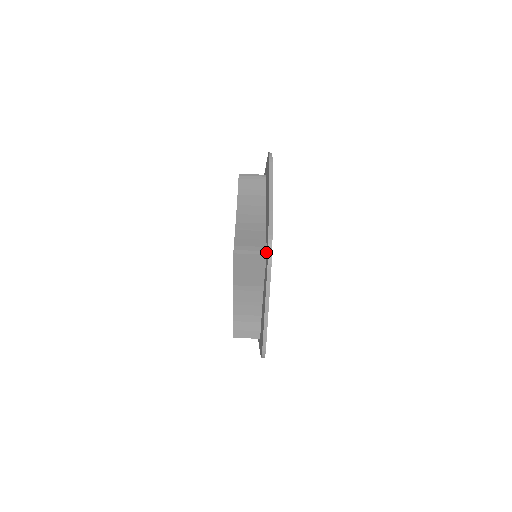
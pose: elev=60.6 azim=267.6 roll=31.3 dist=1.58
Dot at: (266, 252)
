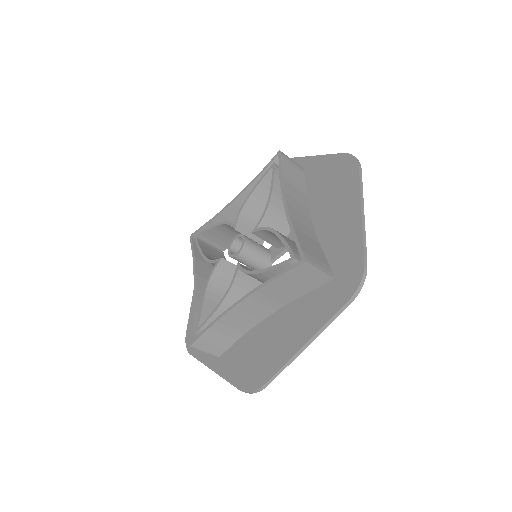
Dot at: (333, 275)
